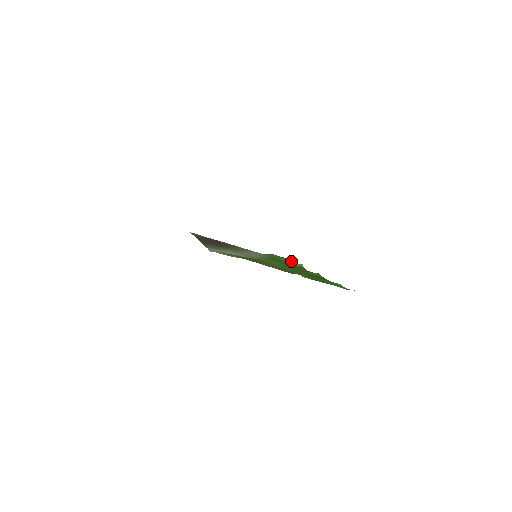
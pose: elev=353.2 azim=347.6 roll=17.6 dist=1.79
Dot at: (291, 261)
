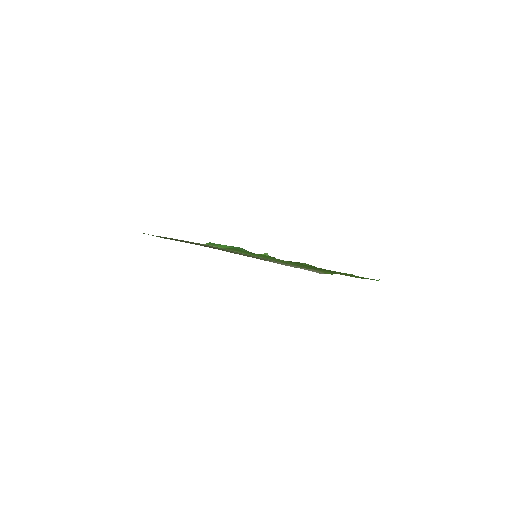
Dot at: (246, 250)
